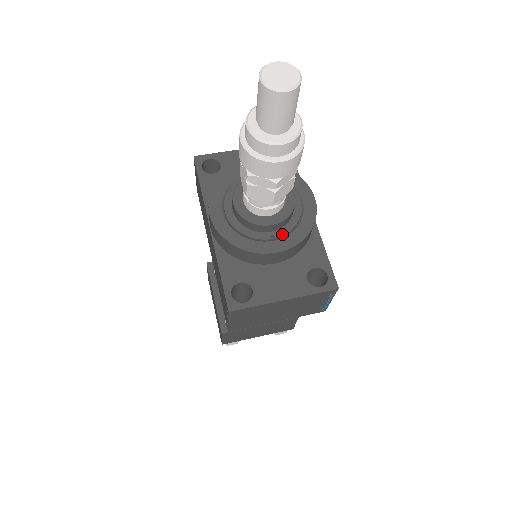
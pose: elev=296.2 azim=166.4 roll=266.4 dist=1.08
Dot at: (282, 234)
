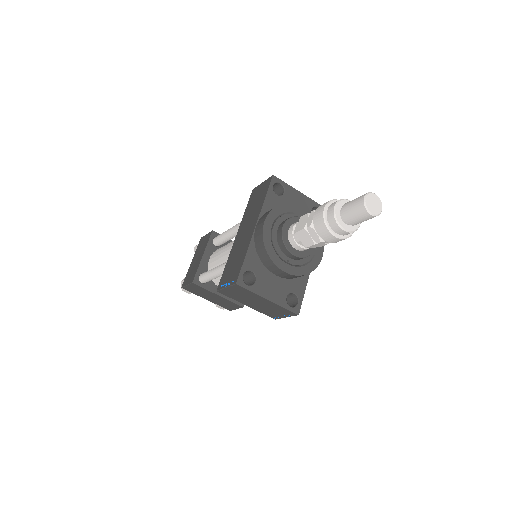
Dot at: (294, 264)
